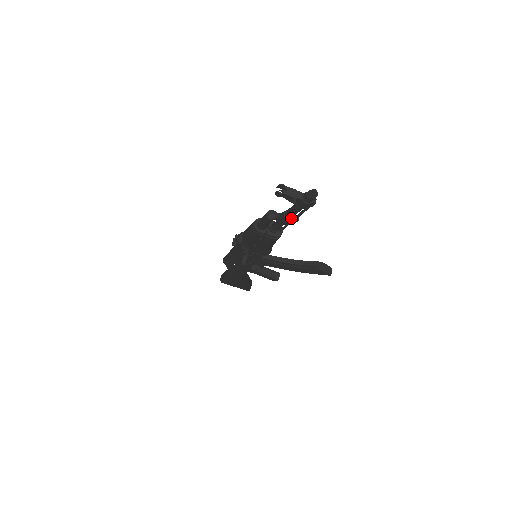
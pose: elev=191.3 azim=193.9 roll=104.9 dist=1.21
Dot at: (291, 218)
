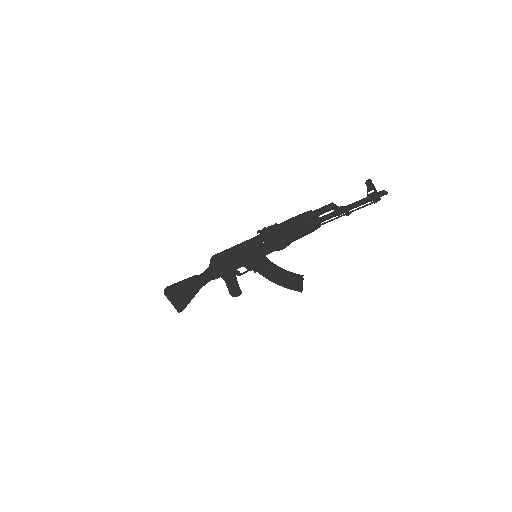
Dot at: (348, 211)
